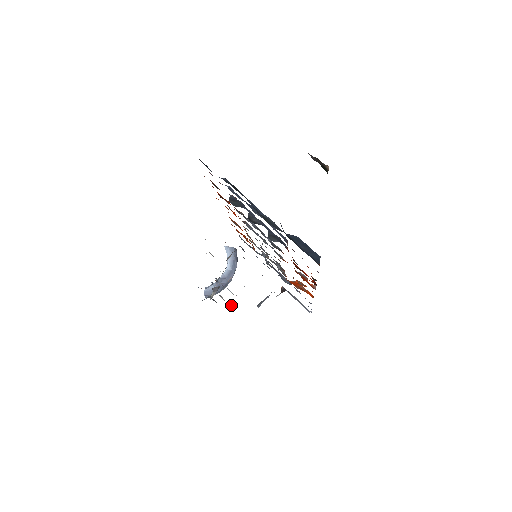
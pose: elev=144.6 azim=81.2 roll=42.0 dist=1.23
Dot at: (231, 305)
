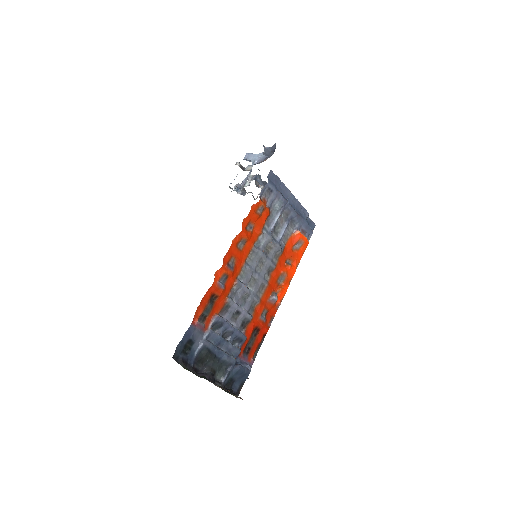
Dot at: occluded
